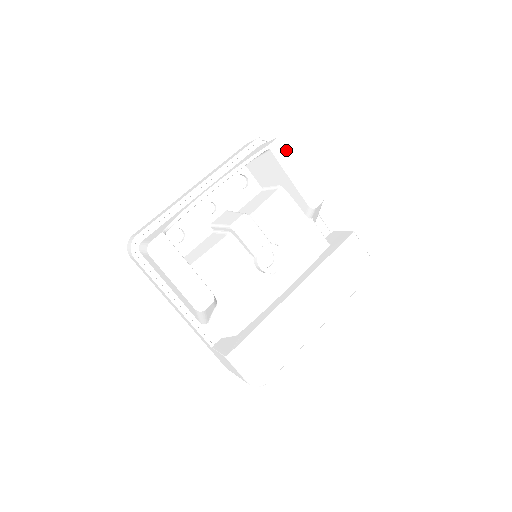
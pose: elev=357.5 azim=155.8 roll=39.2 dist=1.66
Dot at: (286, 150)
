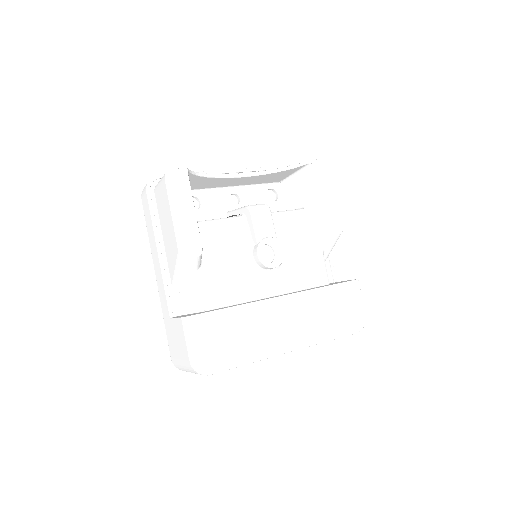
Dot at: (325, 173)
